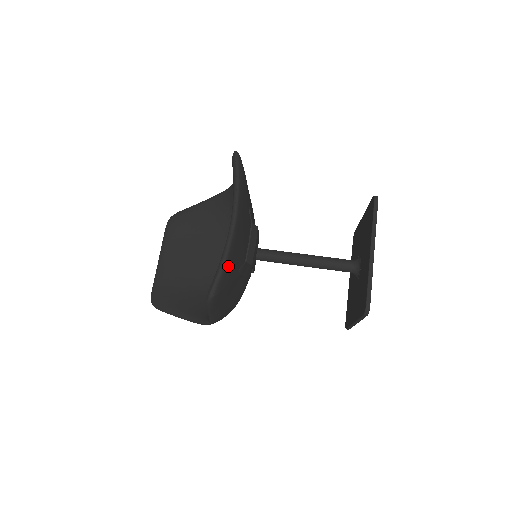
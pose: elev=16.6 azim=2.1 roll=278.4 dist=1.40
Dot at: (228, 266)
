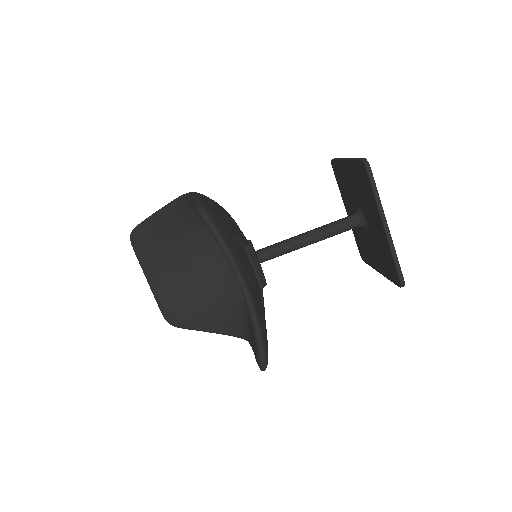
Dot at: (263, 331)
